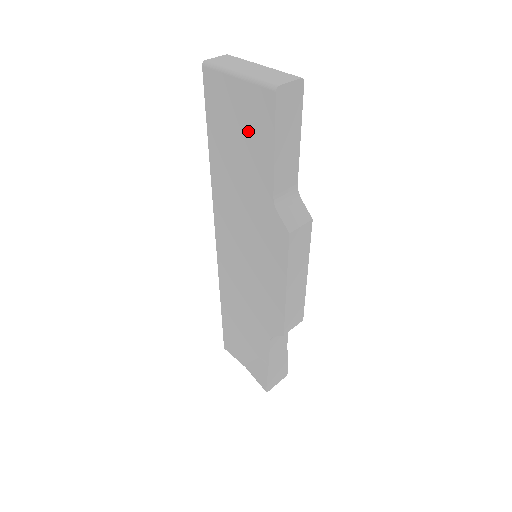
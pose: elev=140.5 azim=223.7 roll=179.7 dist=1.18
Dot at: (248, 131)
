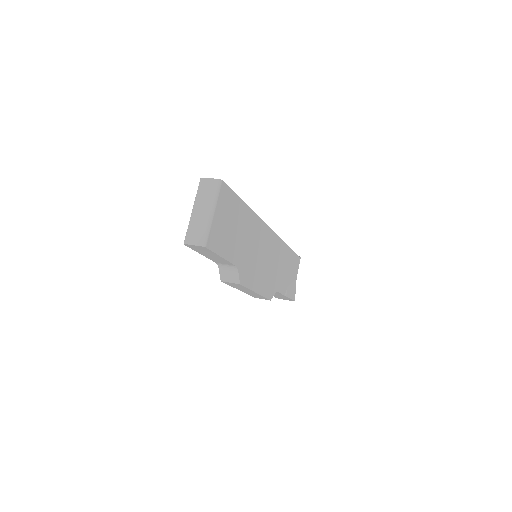
Dot at: occluded
